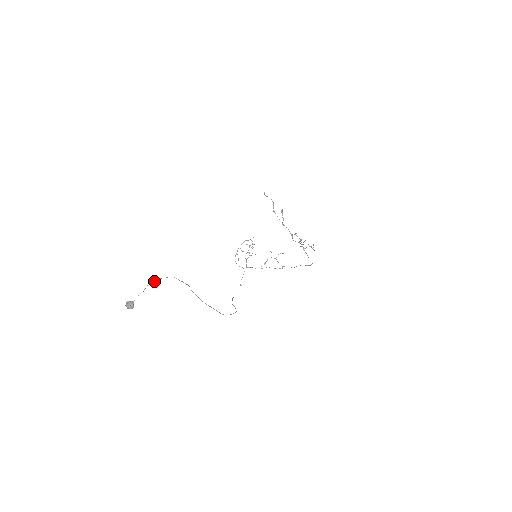
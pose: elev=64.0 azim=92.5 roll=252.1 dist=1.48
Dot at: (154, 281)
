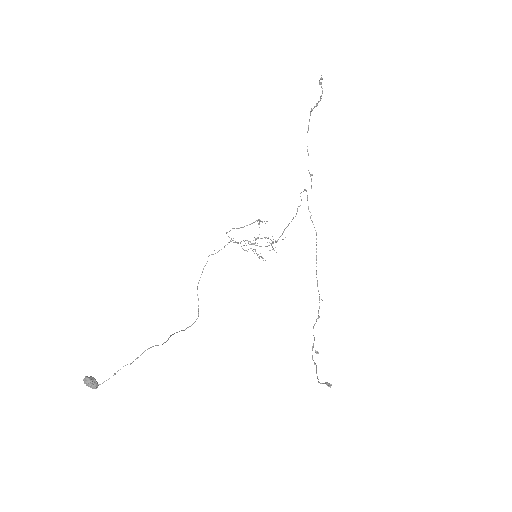
Dot at: occluded
